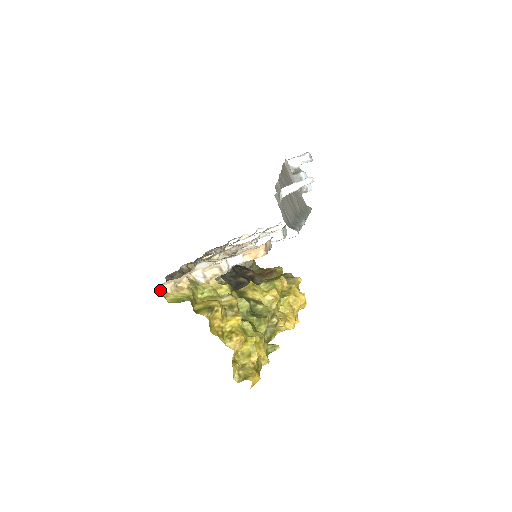
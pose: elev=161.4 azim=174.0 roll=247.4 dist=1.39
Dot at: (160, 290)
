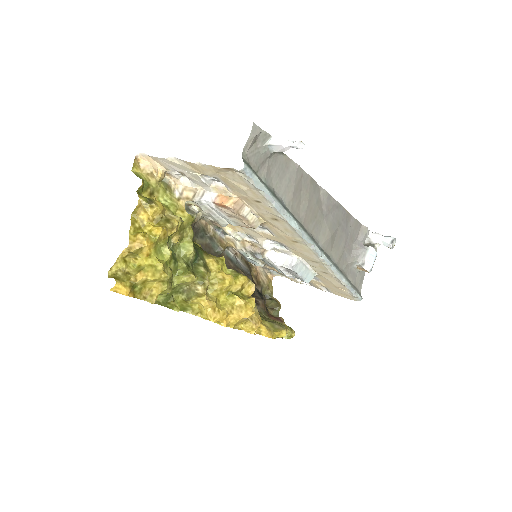
Dot at: (137, 160)
